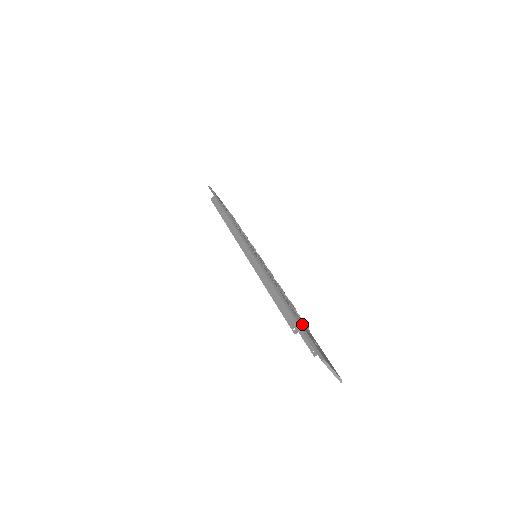
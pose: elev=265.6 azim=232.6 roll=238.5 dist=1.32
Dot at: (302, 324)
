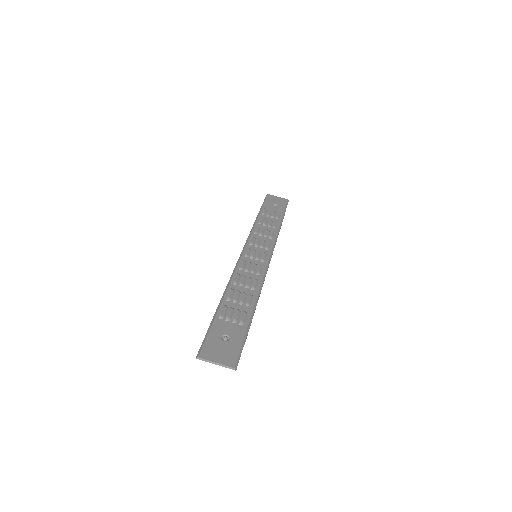
Dot at: (224, 322)
